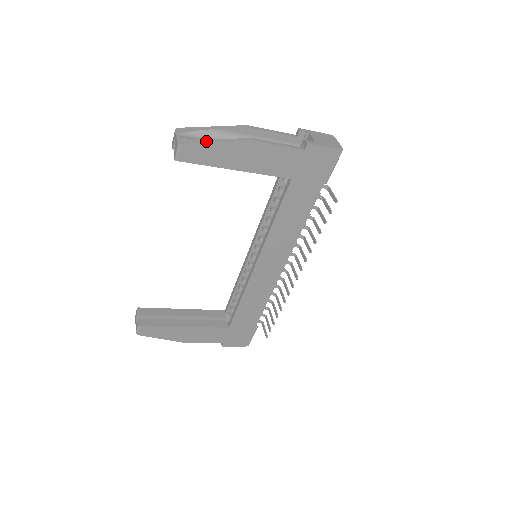
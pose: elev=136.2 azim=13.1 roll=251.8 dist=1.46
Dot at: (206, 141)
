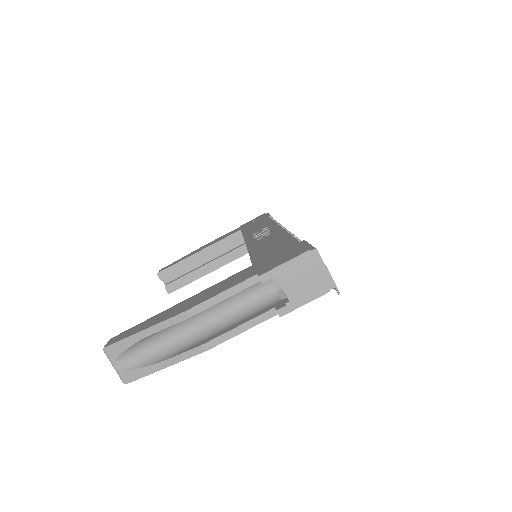
Dot at: (151, 370)
